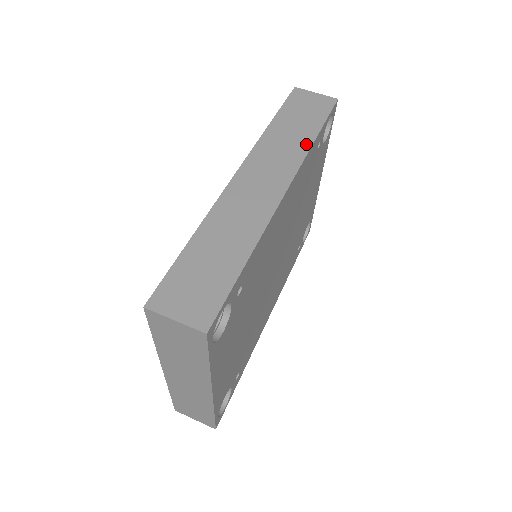
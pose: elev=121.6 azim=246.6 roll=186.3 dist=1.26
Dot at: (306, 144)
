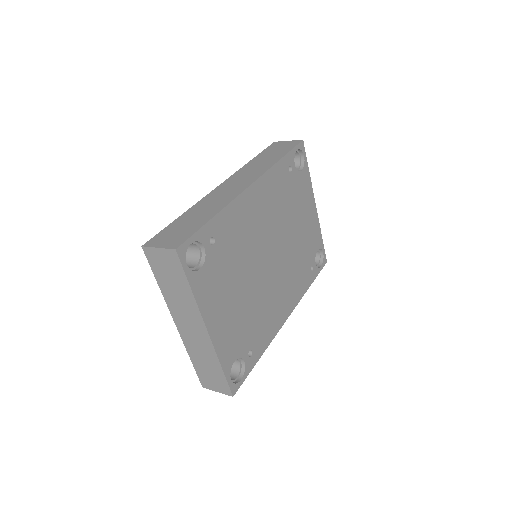
Dot at: (272, 163)
